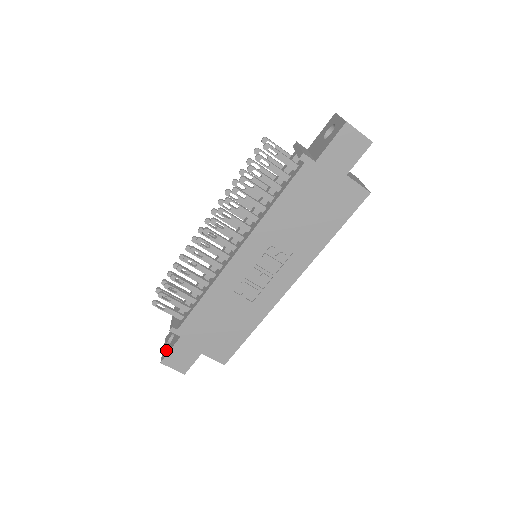
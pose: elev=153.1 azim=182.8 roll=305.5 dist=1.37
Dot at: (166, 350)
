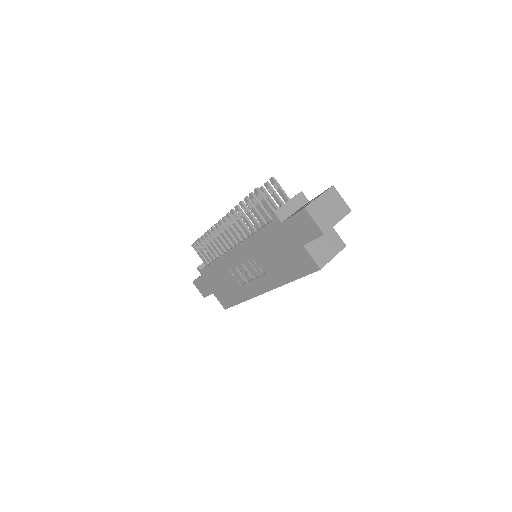
Dot at: (199, 276)
